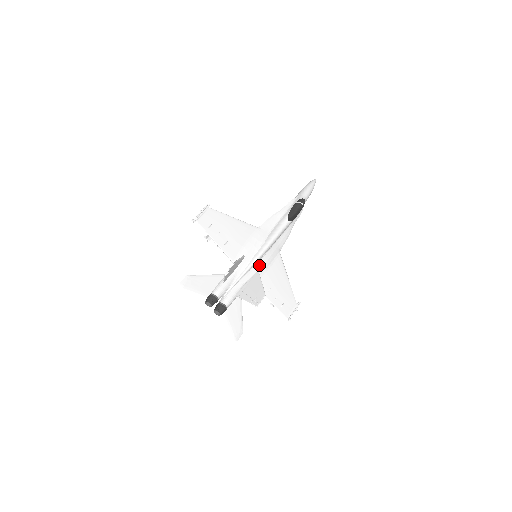
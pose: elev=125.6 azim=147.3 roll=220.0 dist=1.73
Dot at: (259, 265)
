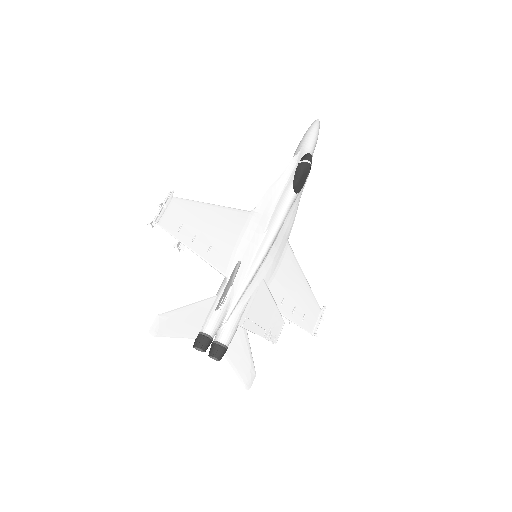
Dot at: (263, 270)
